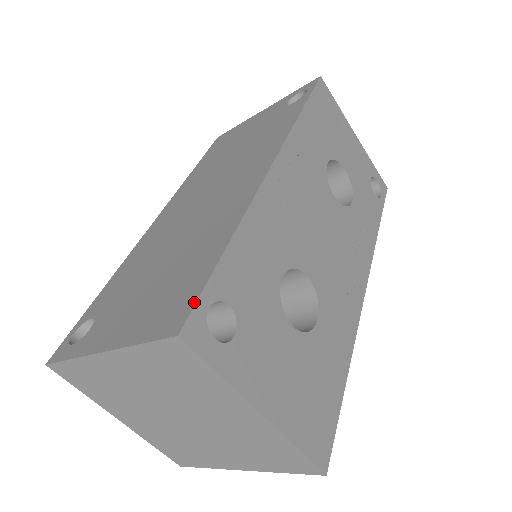
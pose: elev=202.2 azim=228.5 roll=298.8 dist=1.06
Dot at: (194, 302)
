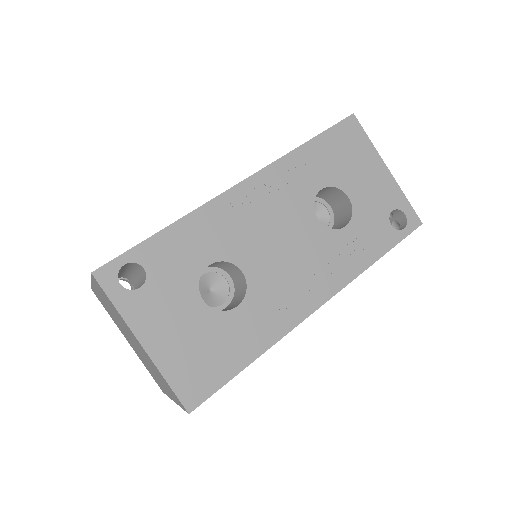
Dot at: (115, 258)
